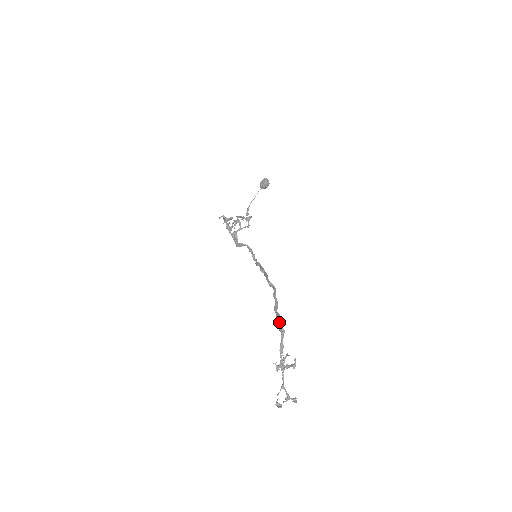
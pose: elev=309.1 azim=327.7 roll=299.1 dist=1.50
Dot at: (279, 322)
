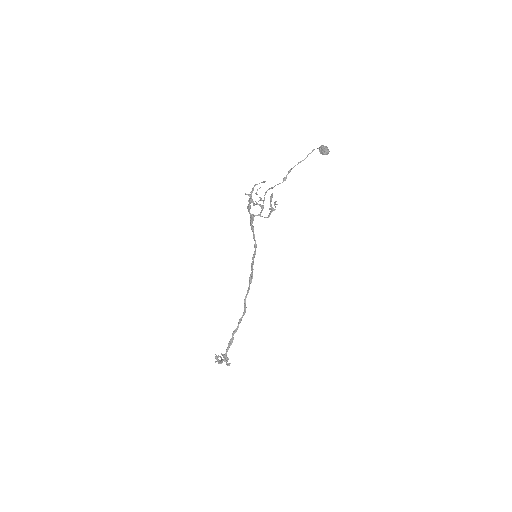
Dot at: (228, 348)
